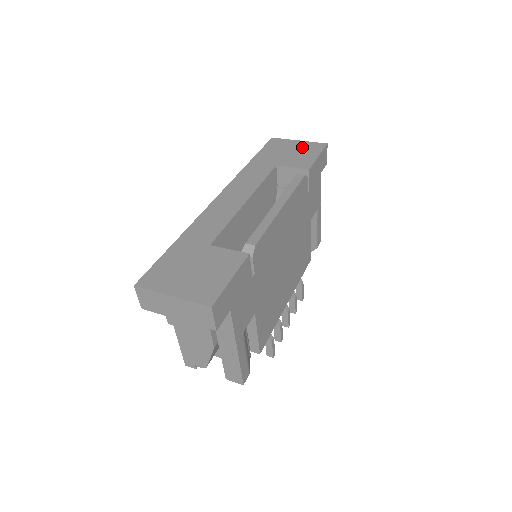
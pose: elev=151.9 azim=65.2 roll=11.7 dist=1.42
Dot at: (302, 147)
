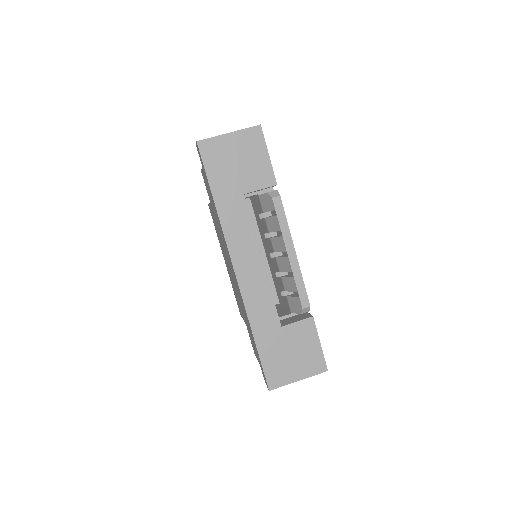
Dot at: (242, 146)
